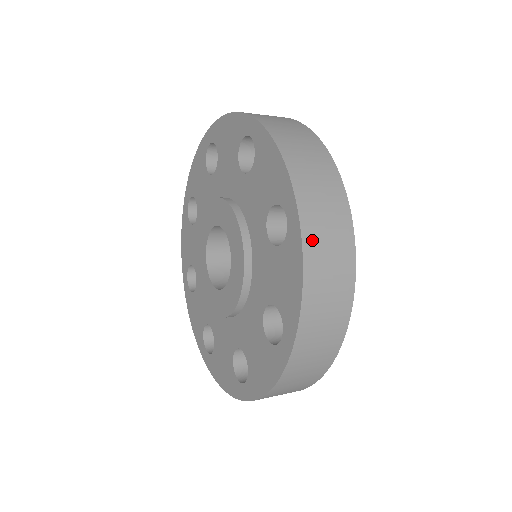
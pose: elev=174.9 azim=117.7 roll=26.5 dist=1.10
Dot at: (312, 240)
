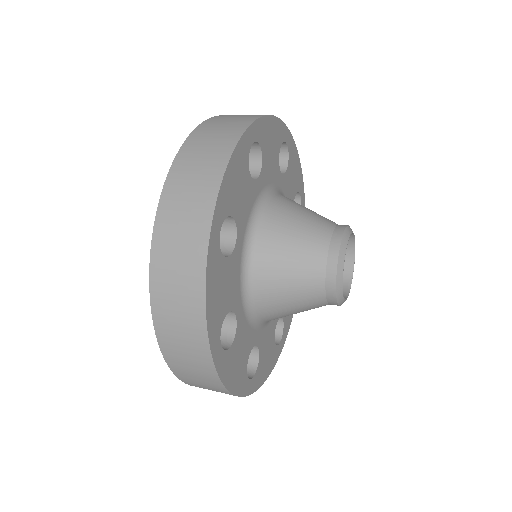
Dot at: (161, 251)
